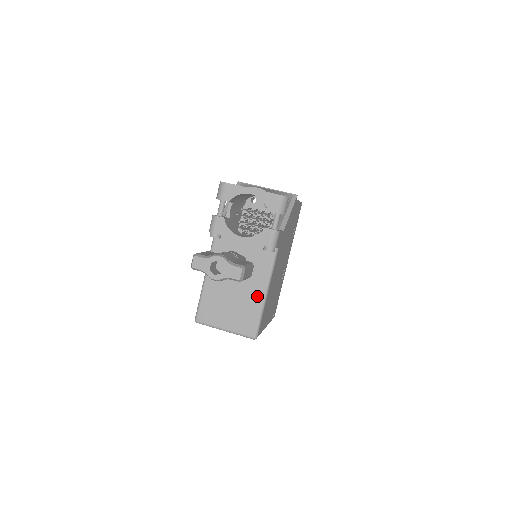
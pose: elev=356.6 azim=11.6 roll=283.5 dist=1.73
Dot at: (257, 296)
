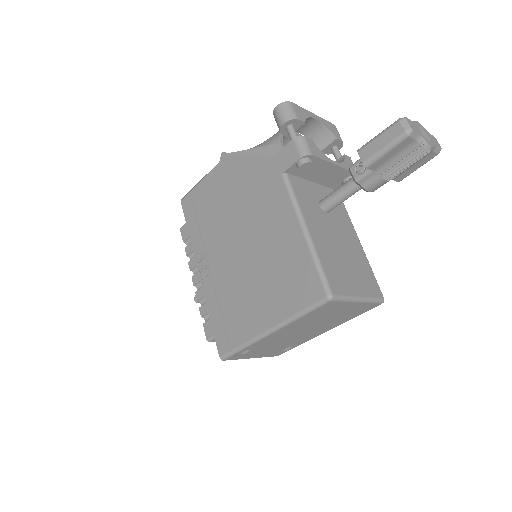
Dot at: (358, 246)
